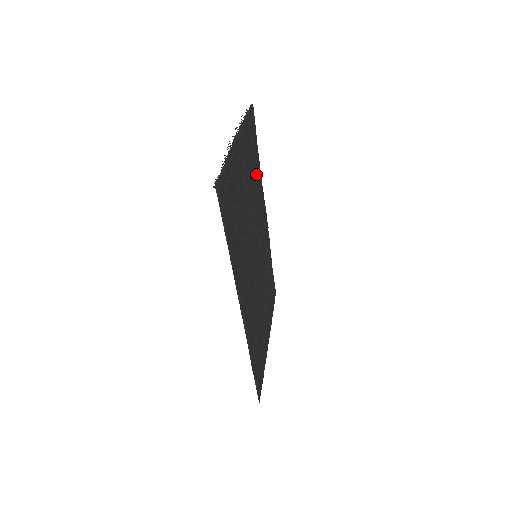
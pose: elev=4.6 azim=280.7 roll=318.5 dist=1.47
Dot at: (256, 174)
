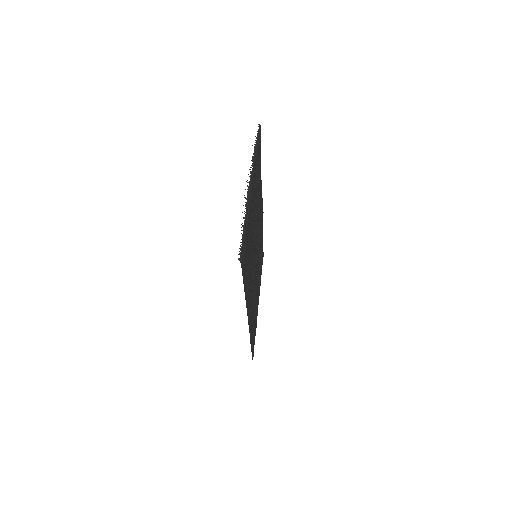
Dot at: occluded
